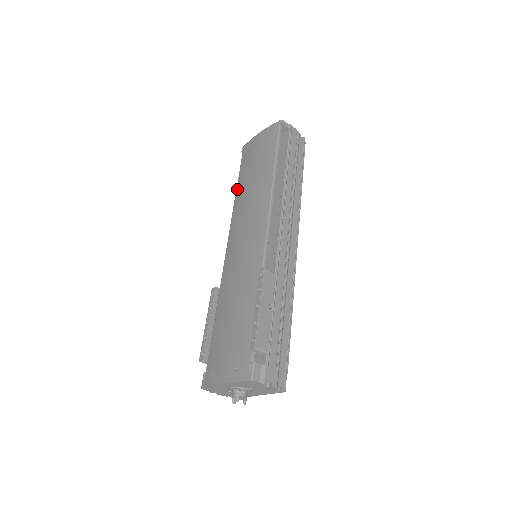
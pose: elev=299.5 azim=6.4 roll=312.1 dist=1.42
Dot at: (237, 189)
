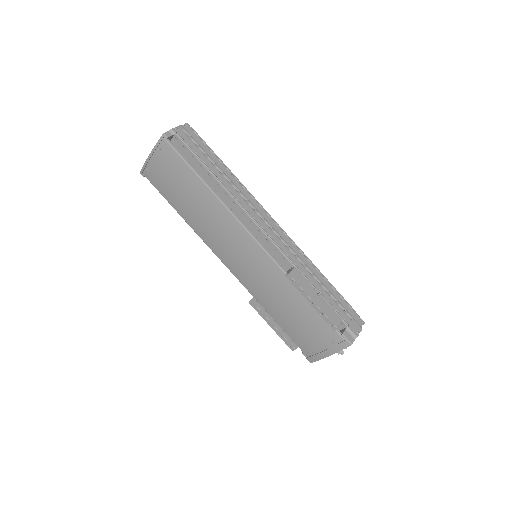
Dot at: (181, 215)
